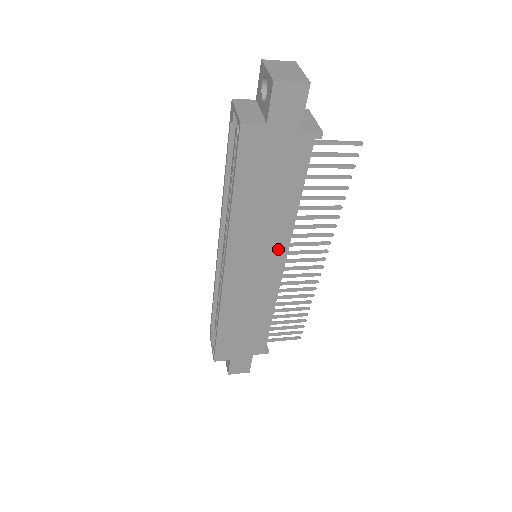
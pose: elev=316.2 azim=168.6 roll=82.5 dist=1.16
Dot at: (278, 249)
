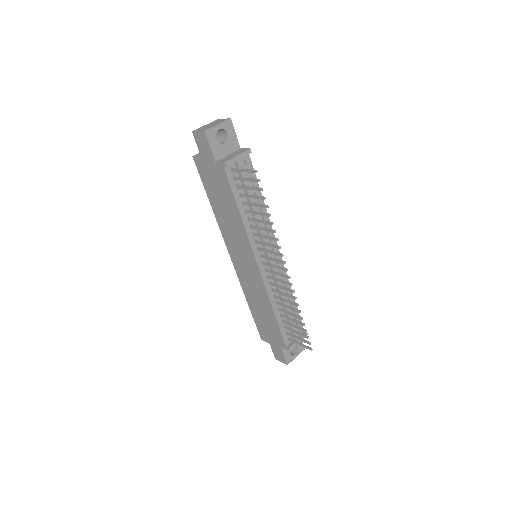
Dot at: (248, 249)
